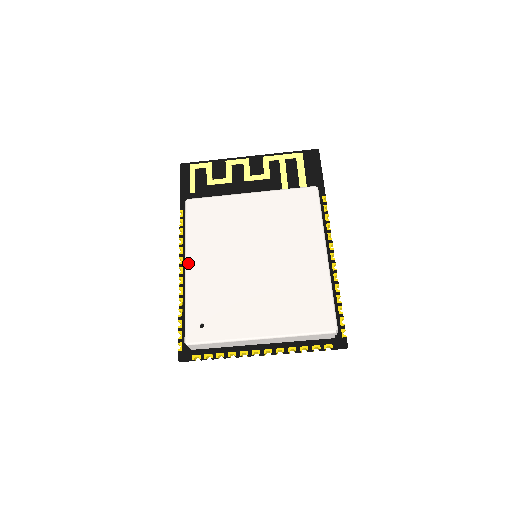
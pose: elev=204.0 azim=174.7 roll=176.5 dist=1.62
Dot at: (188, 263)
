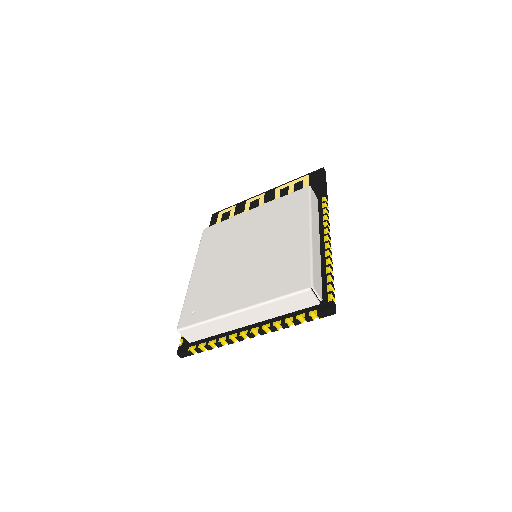
Dot at: (194, 270)
